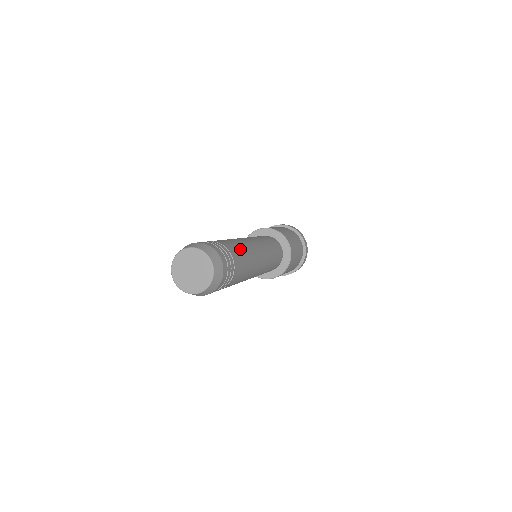
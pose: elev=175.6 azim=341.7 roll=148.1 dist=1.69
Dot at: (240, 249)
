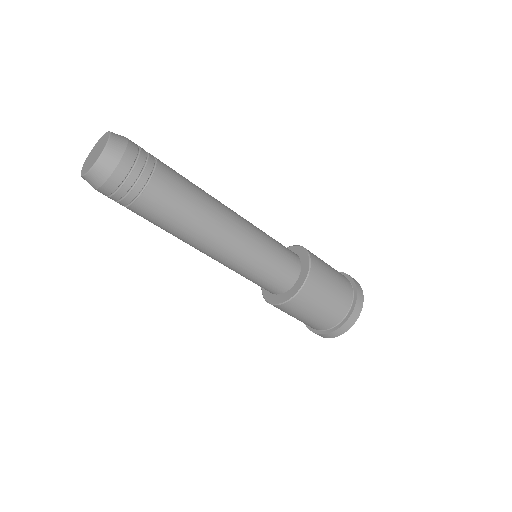
Dot at: occluded
